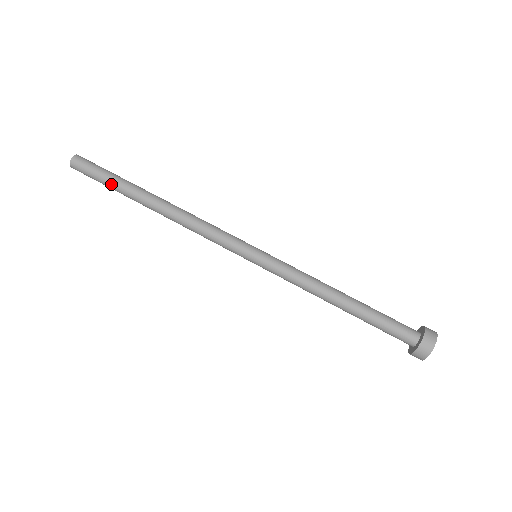
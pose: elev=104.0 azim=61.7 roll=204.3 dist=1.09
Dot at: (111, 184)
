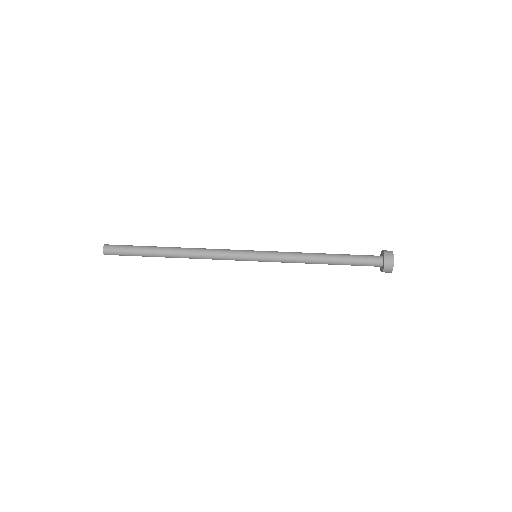
Dot at: (139, 246)
